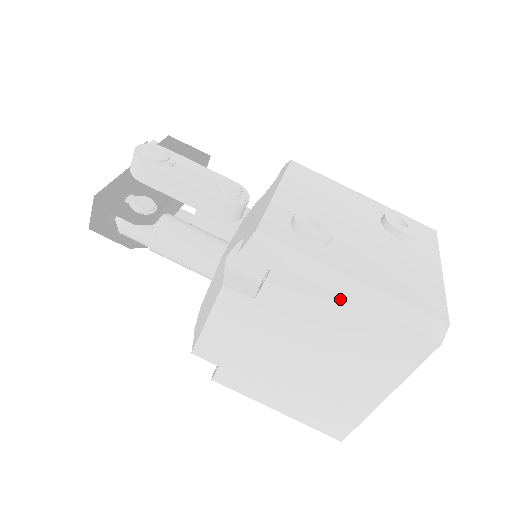
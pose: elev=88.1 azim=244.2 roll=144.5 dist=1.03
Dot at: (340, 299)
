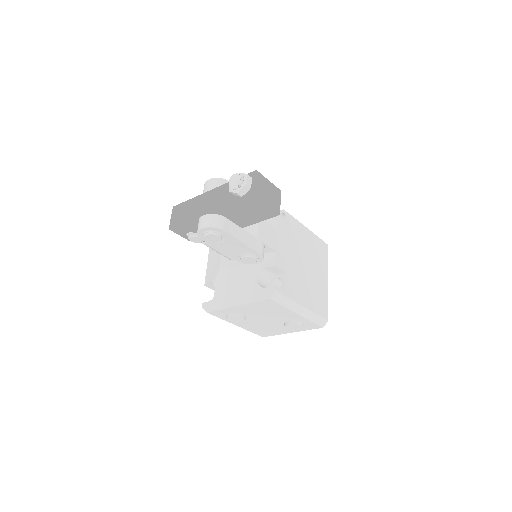
Dot at: occluded
